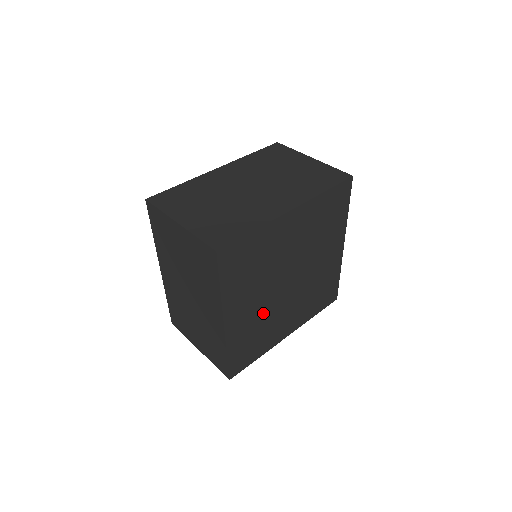
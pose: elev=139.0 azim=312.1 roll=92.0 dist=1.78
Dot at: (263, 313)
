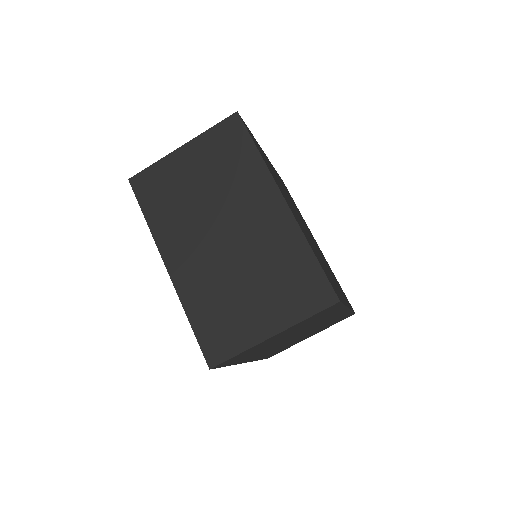
Dot at: occluded
